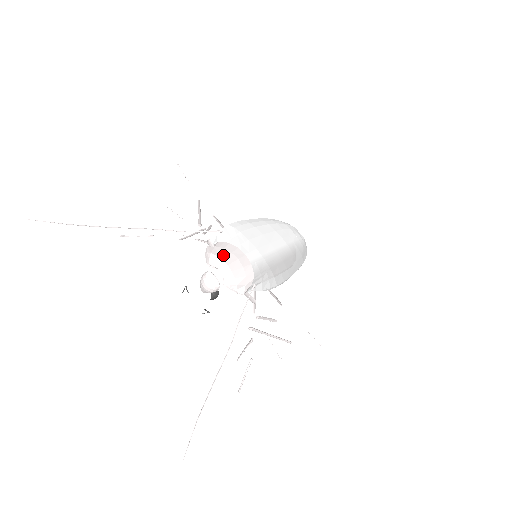
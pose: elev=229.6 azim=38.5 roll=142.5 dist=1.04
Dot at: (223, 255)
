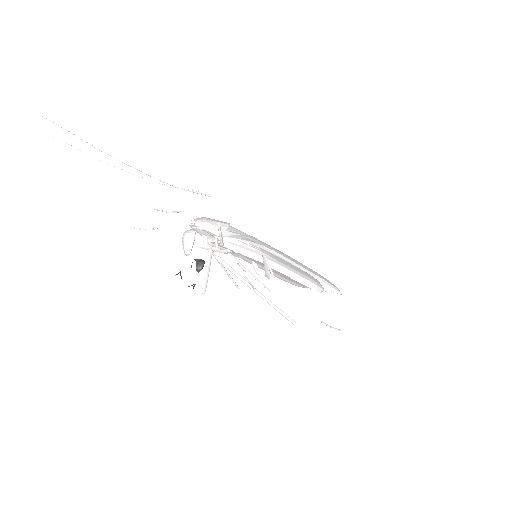
Dot at: occluded
